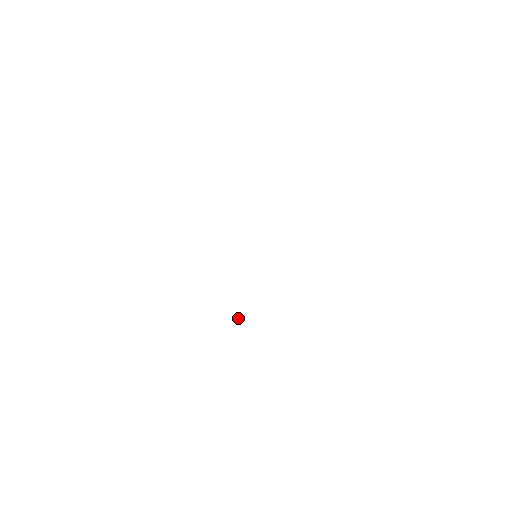
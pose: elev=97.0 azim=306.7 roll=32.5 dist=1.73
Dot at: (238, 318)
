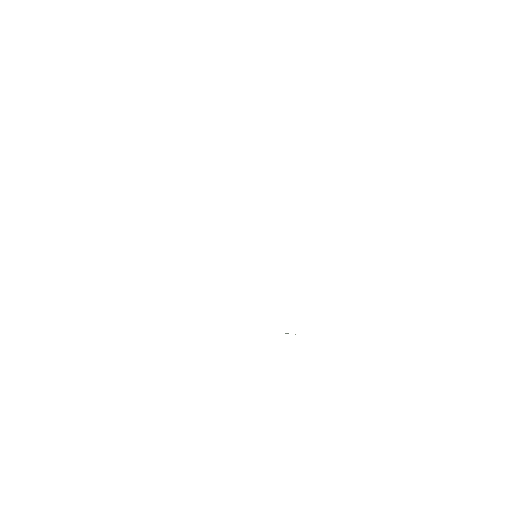
Dot at: occluded
